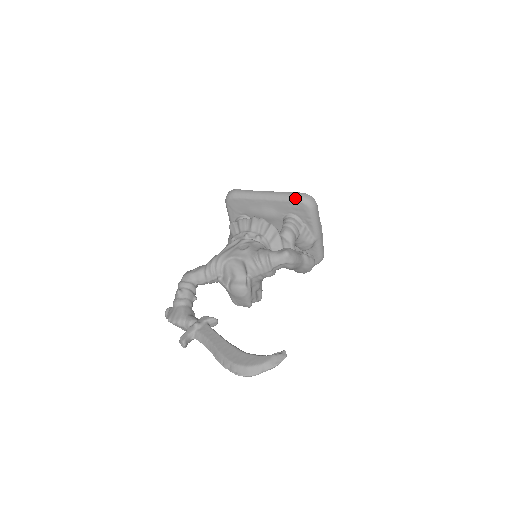
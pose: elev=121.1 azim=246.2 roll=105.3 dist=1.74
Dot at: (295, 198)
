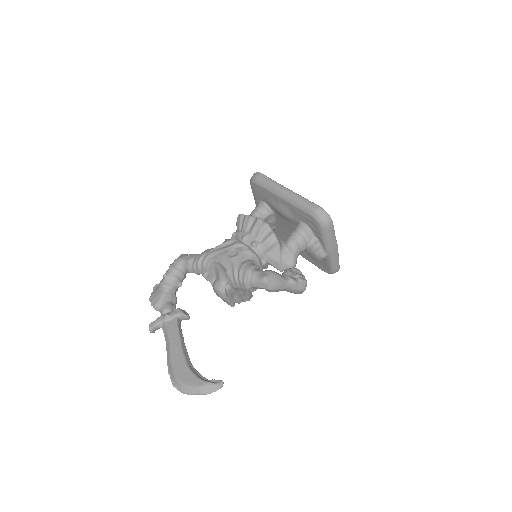
Dot at: (309, 210)
